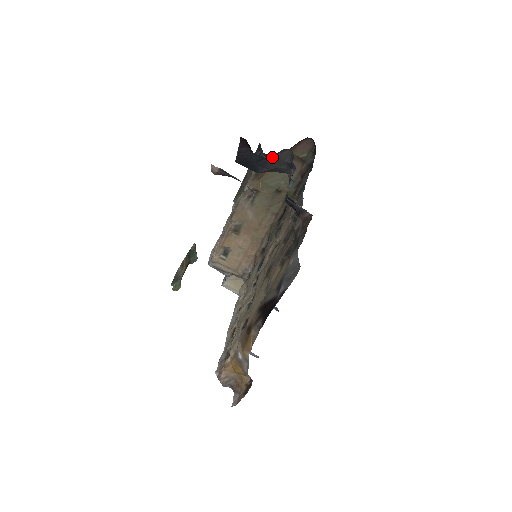
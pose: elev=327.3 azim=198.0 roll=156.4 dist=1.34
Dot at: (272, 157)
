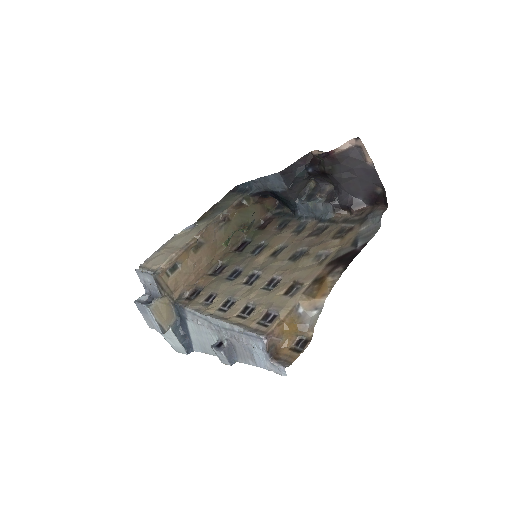
Dot at: (305, 180)
